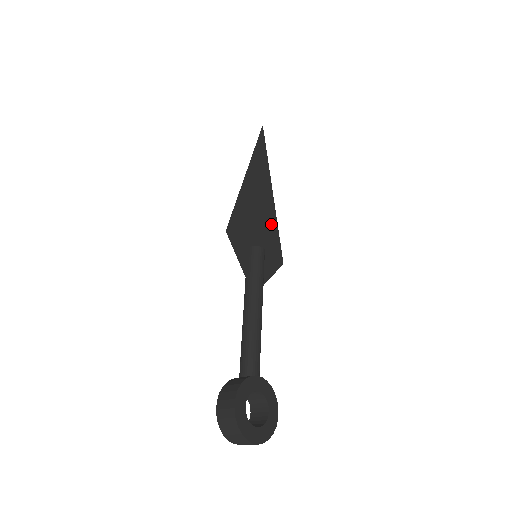
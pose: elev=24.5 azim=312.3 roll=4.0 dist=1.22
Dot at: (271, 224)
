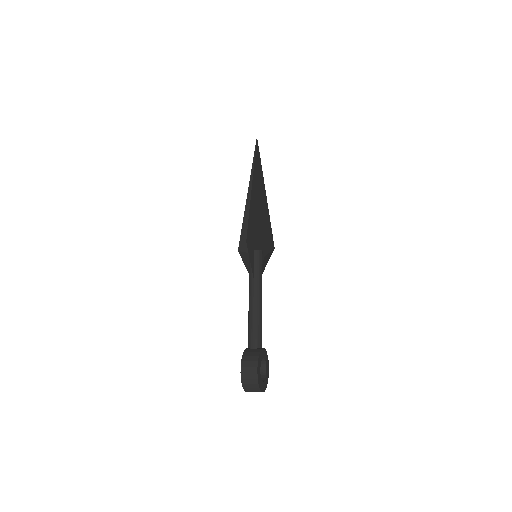
Dot at: (260, 226)
